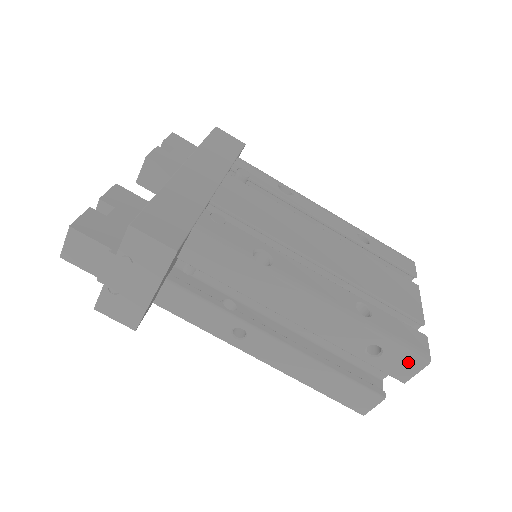
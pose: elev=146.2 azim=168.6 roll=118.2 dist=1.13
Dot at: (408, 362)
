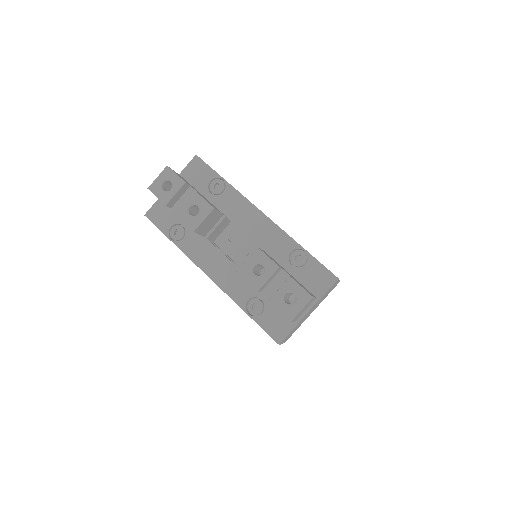
Dot at: occluded
